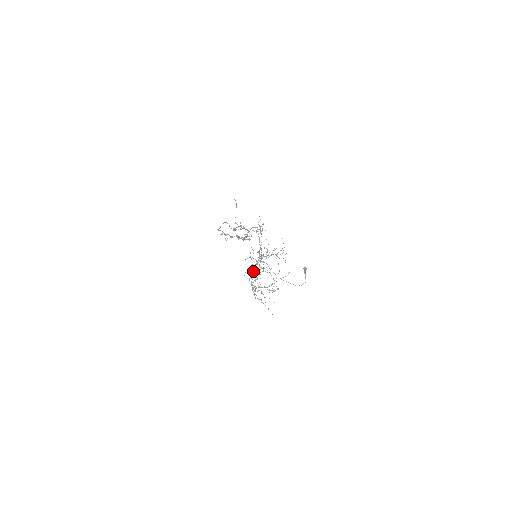
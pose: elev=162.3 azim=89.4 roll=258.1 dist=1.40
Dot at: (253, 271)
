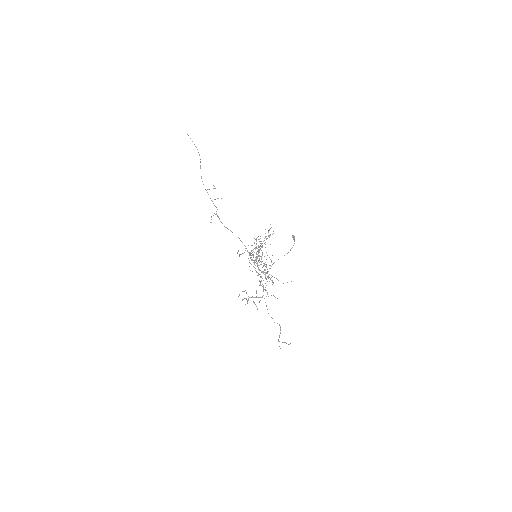
Dot at: occluded
